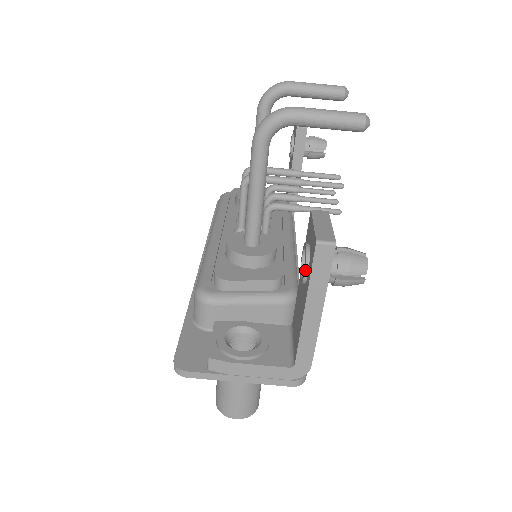
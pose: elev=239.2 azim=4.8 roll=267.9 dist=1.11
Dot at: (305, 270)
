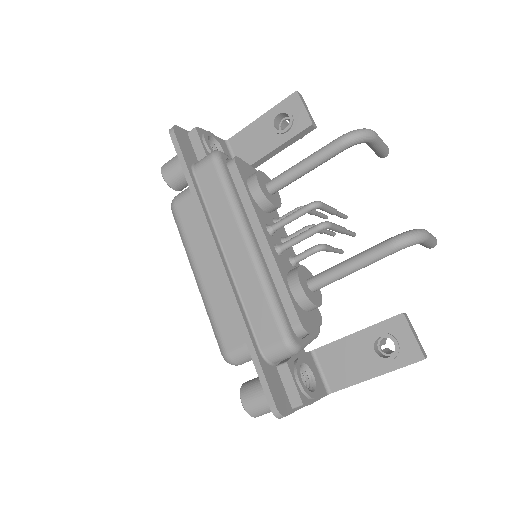
Dot at: (393, 359)
